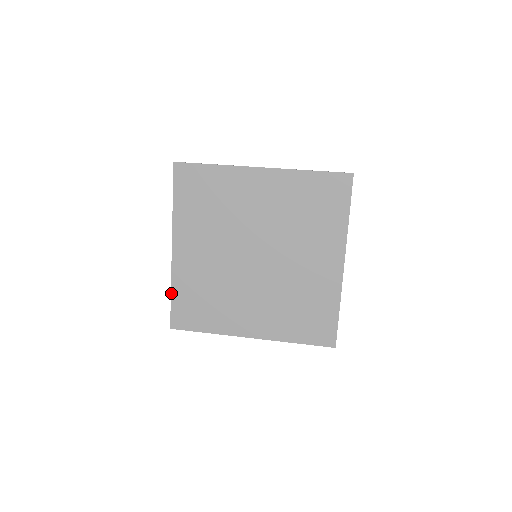
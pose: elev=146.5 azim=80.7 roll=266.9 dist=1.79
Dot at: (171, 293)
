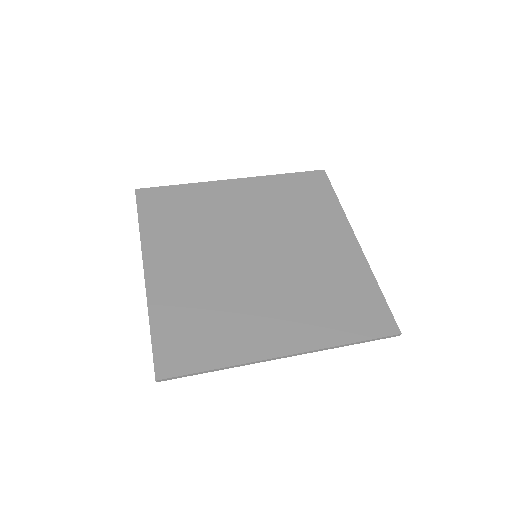
Dot at: (150, 326)
